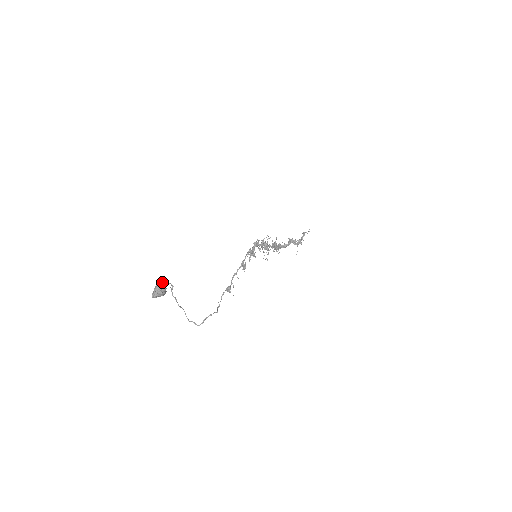
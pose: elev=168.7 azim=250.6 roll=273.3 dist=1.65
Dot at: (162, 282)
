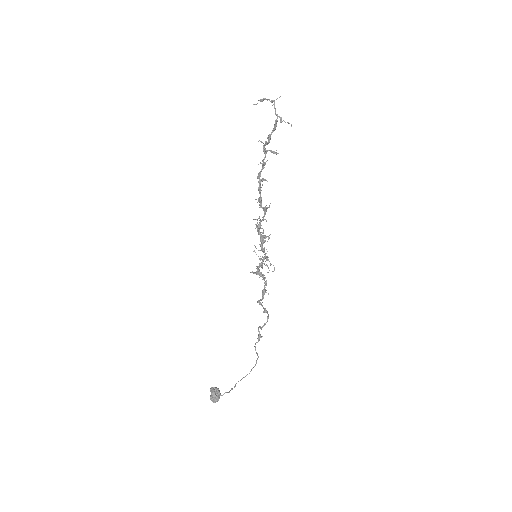
Dot at: (217, 398)
